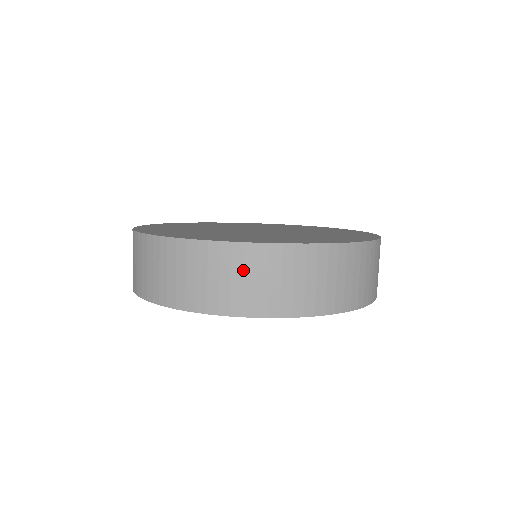
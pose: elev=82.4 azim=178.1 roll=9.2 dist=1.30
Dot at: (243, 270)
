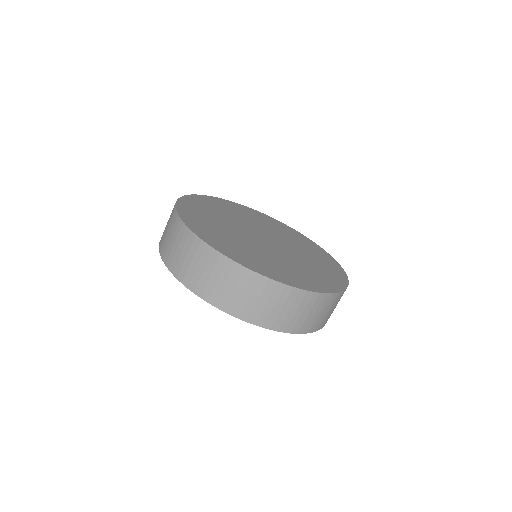
Dot at: (213, 270)
